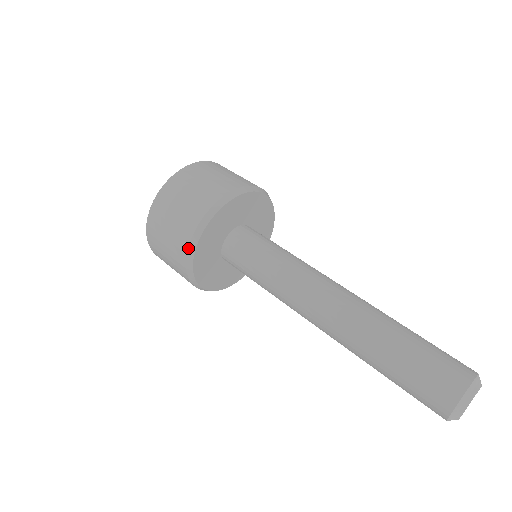
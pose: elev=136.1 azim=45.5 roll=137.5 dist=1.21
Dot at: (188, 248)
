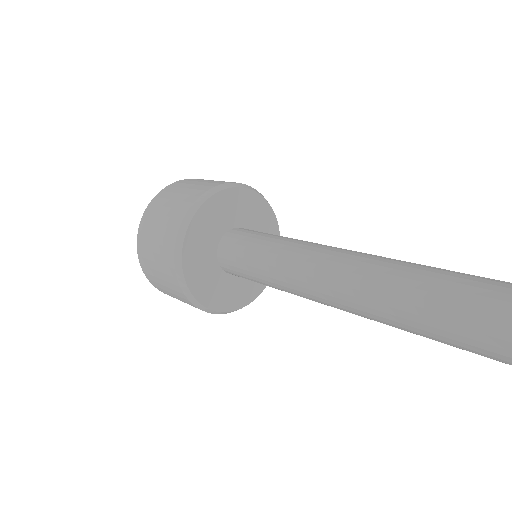
Dot at: (185, 296)
